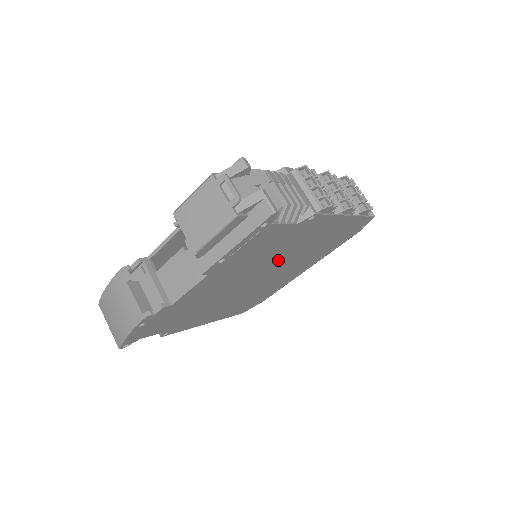
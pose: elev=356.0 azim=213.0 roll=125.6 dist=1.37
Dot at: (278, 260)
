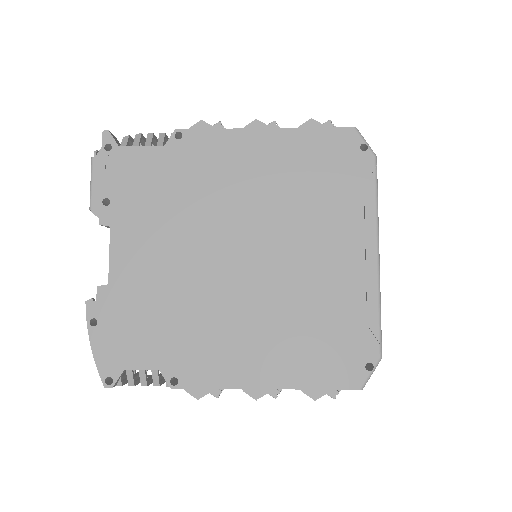
Dot at: (228, 215)
